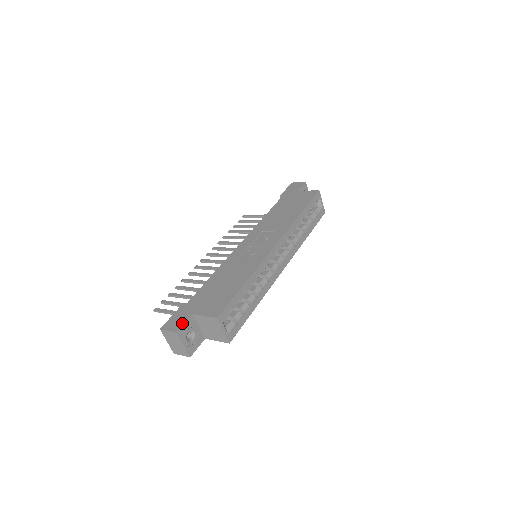
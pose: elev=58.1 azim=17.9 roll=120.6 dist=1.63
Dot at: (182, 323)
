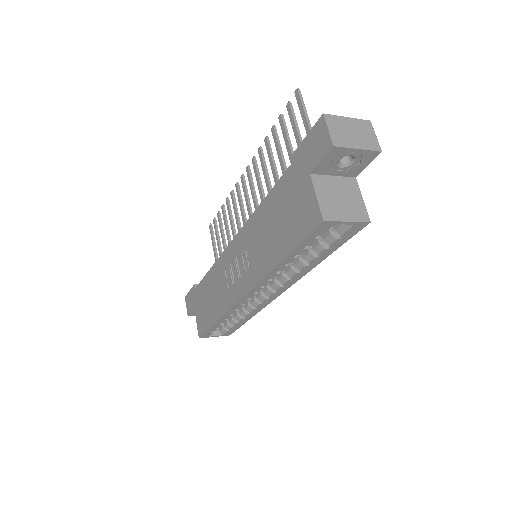
Dot at: (190, 311)
